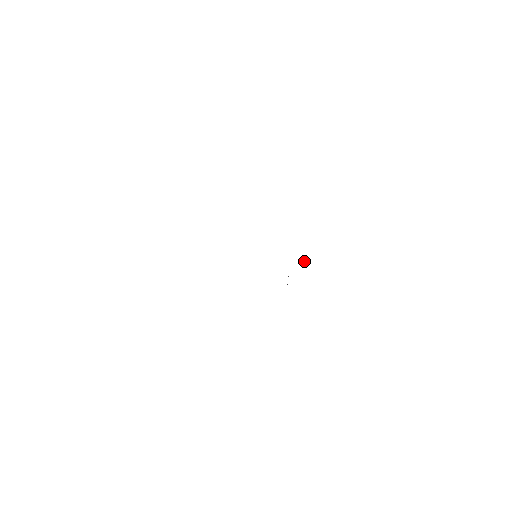
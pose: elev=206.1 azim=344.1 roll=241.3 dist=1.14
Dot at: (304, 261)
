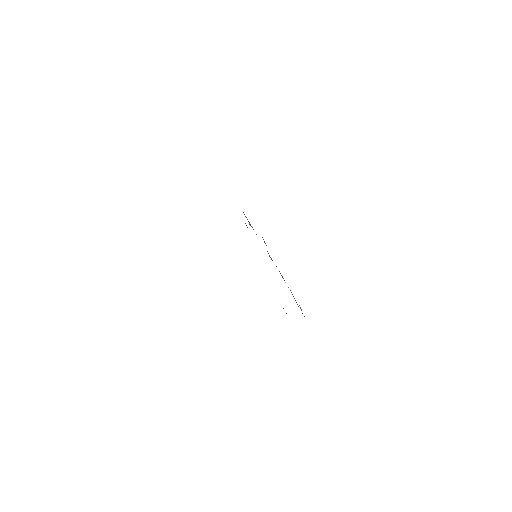
Dot at: (264, 242)
